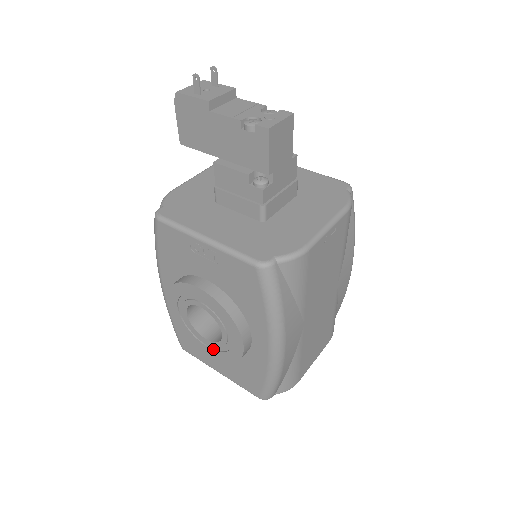
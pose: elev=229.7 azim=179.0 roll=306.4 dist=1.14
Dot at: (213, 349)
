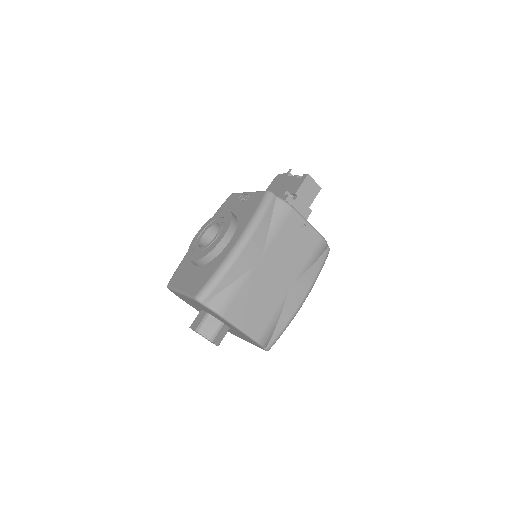
Dot at: (199, 254)
